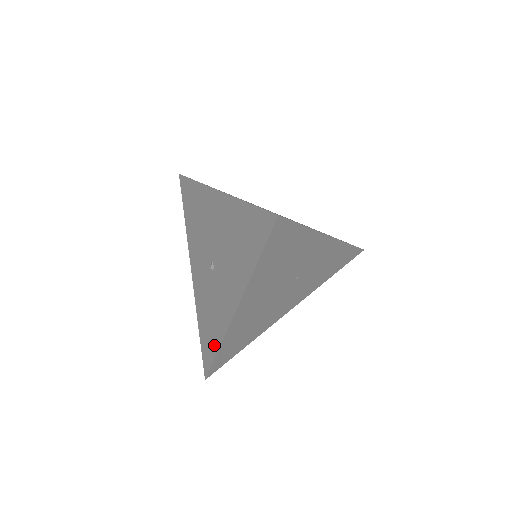
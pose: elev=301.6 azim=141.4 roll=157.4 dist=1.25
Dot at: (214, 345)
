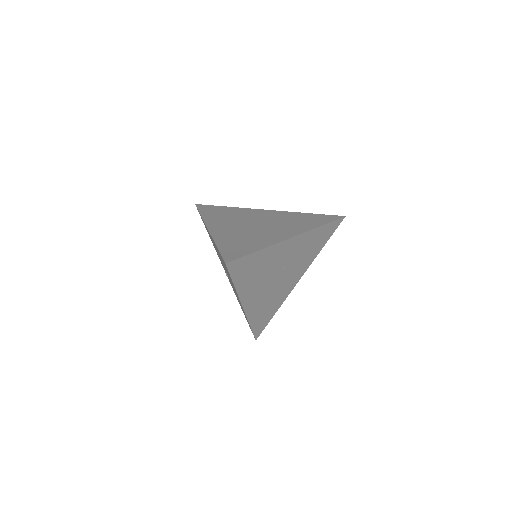
Dot at: occluded
